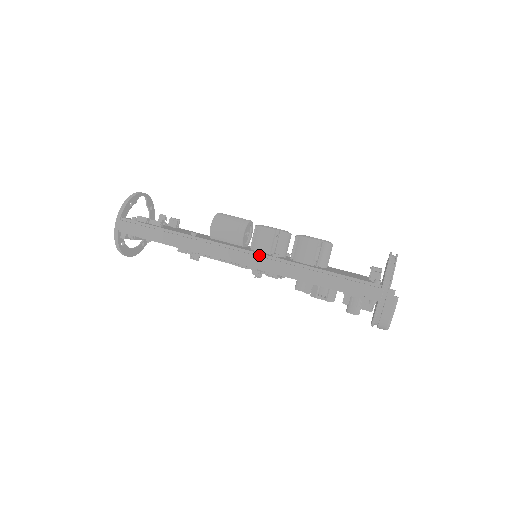
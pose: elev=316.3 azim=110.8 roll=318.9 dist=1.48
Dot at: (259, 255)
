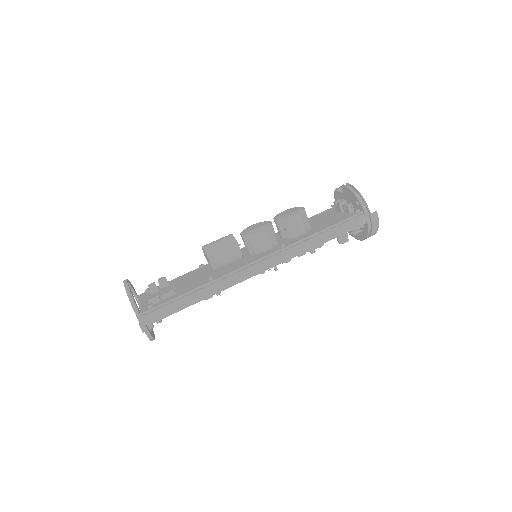
Dot at: (273, 254)
